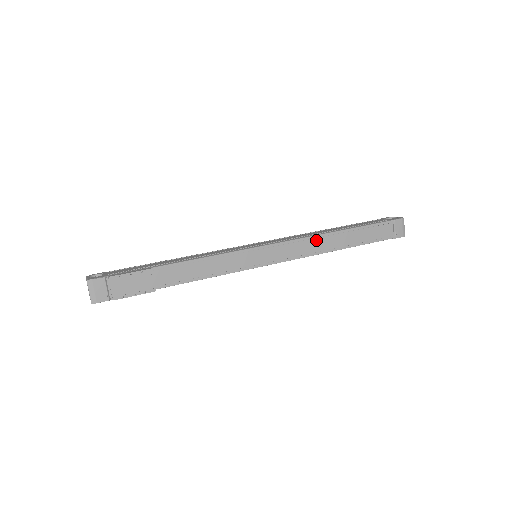
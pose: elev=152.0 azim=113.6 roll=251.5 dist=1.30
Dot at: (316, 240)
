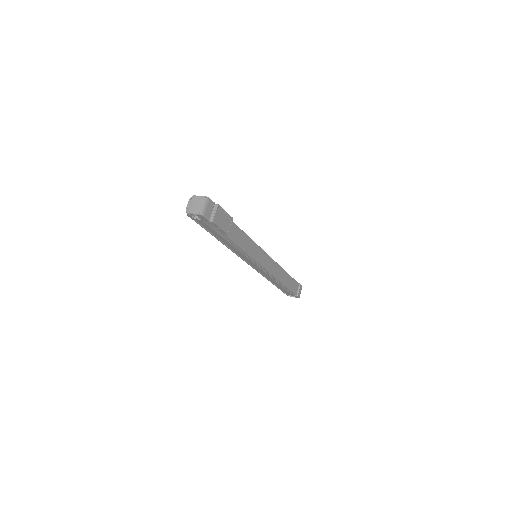
Dot at: (278, 268)
